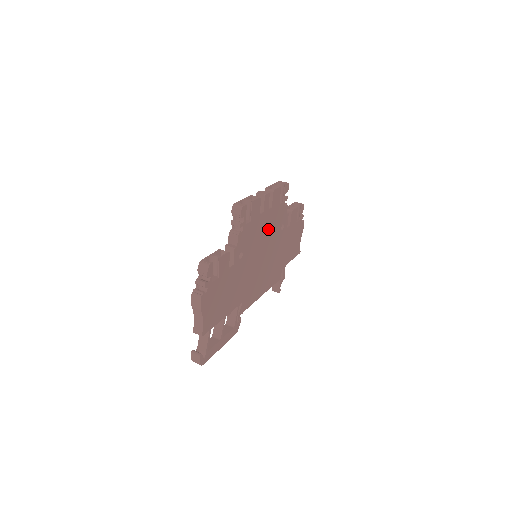
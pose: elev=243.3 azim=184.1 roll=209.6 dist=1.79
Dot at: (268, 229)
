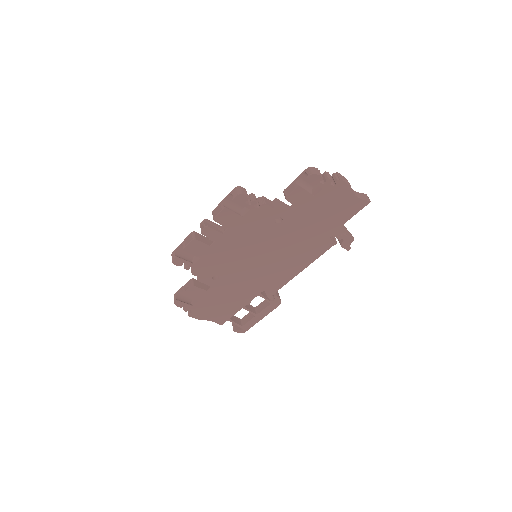
Dot at: (245, 240)
